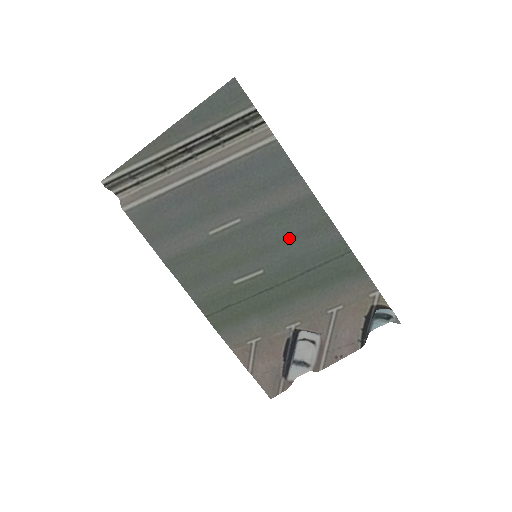
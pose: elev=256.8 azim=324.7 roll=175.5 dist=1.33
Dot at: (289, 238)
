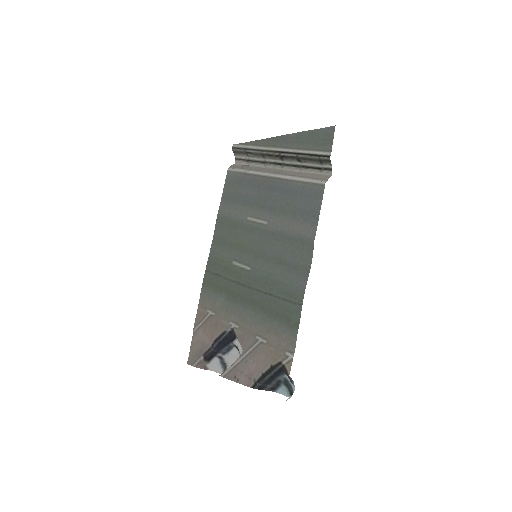
Dot at: (280, 261)
